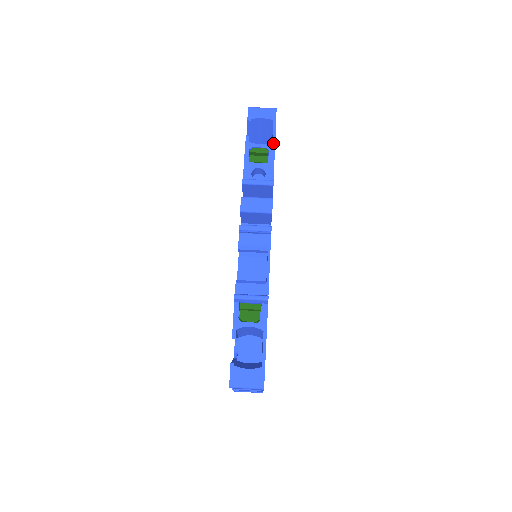
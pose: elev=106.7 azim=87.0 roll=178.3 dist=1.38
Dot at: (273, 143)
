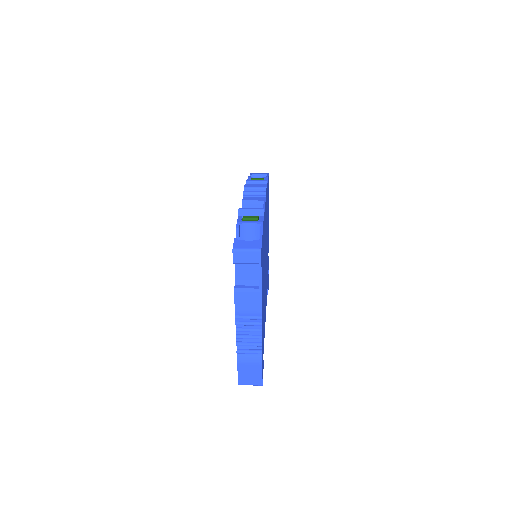
Dot at: (267, 176)
